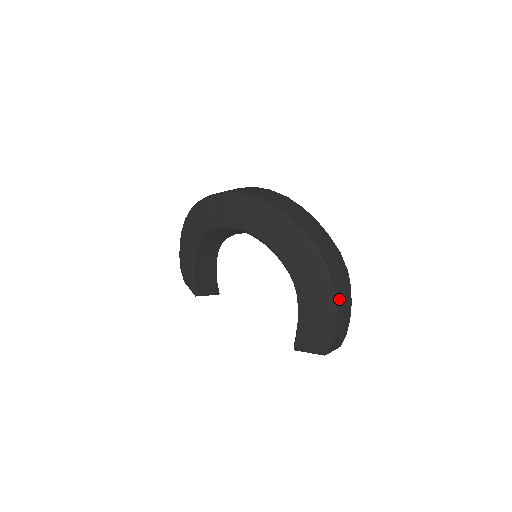
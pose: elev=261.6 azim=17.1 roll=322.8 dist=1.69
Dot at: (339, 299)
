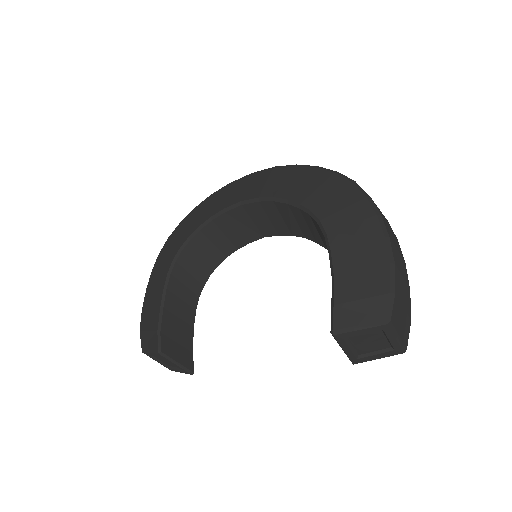
Dot at: (388, 229)
